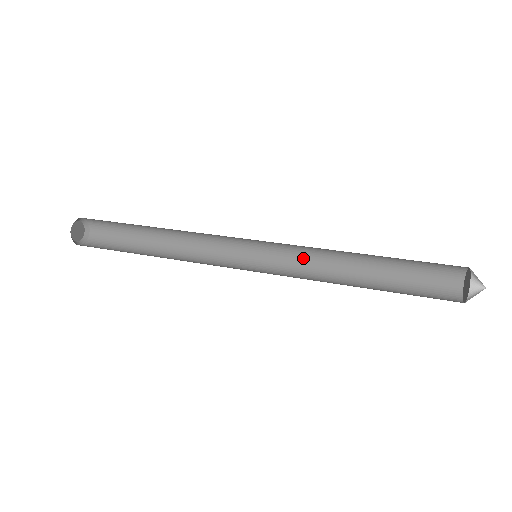
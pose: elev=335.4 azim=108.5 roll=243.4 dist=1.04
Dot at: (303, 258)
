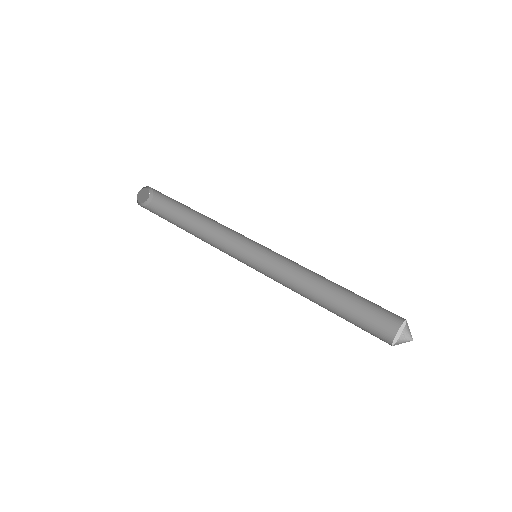
Dot at: (292, 268)
